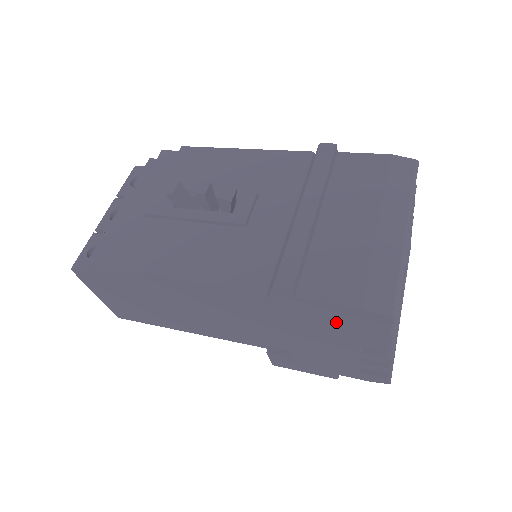
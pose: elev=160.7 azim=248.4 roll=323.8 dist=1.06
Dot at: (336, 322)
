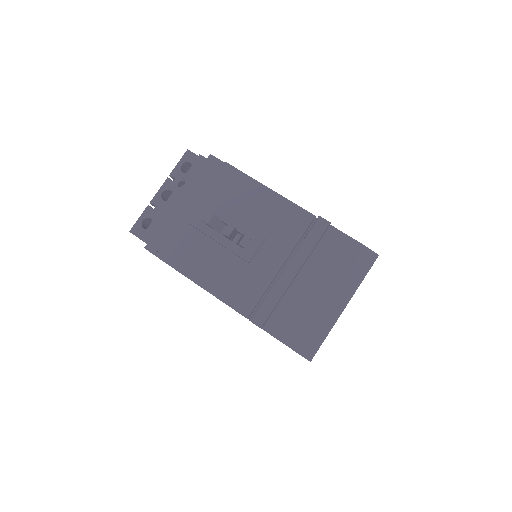
Dot at: occluded
